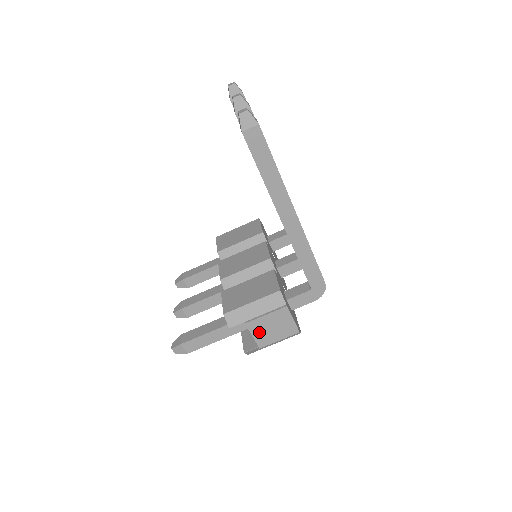
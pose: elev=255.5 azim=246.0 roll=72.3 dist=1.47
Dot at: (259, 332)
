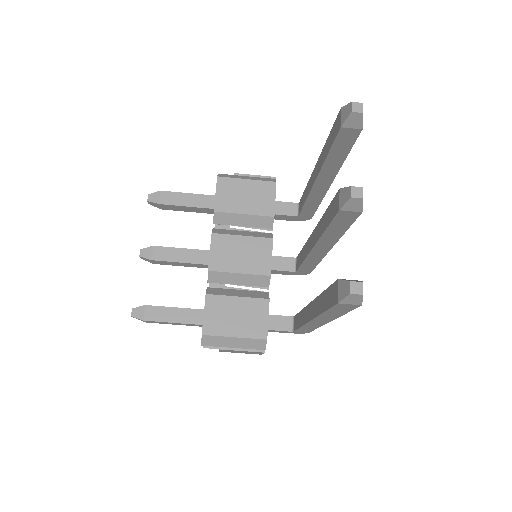
Dot at: (227, 351)
